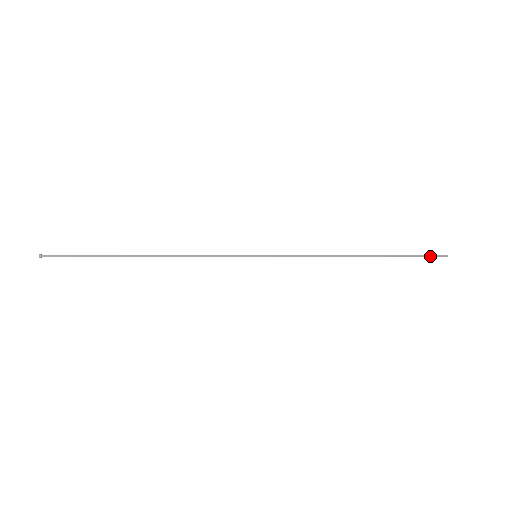
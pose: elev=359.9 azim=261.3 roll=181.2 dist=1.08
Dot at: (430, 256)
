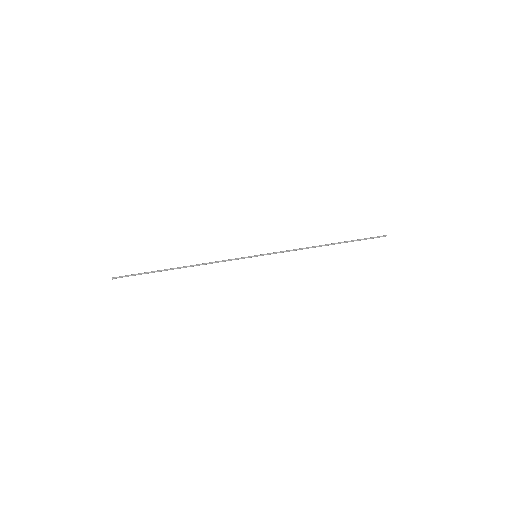
Dot at: (375, 237)
